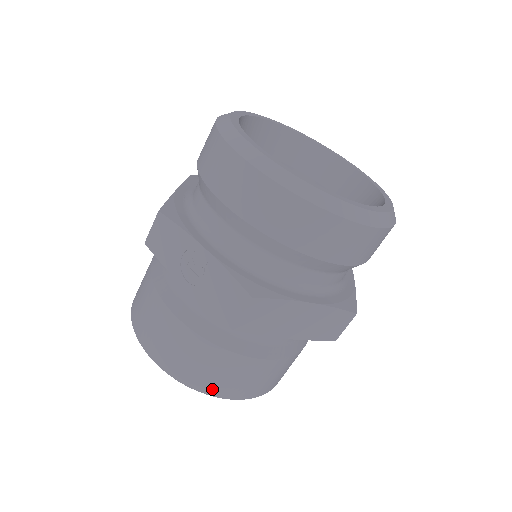
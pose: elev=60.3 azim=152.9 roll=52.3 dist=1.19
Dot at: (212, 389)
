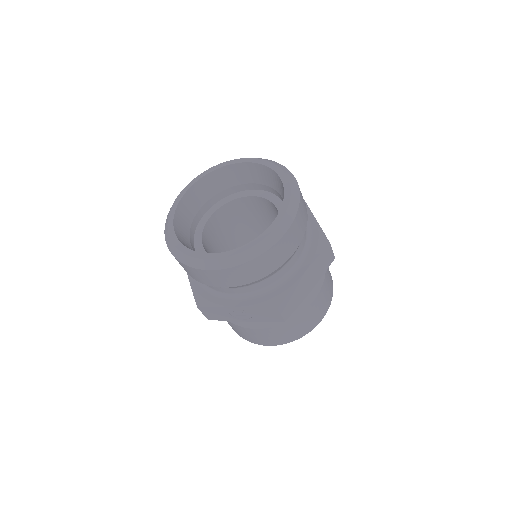
Dot at: (306, 331)
